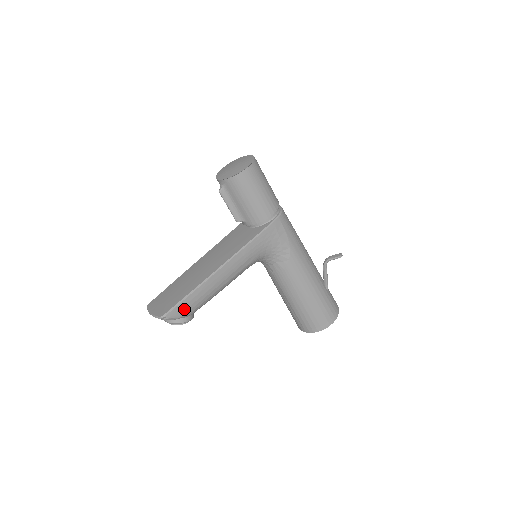
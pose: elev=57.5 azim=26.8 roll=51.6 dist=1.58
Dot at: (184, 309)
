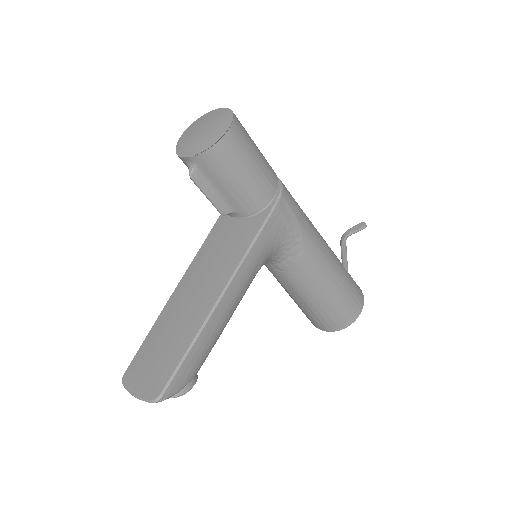
Dot at: (186, 374)
